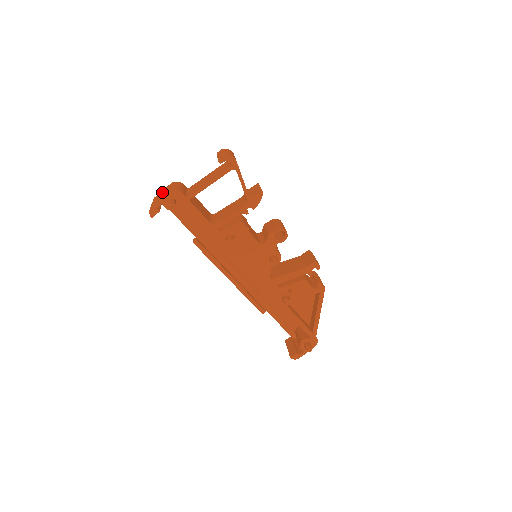
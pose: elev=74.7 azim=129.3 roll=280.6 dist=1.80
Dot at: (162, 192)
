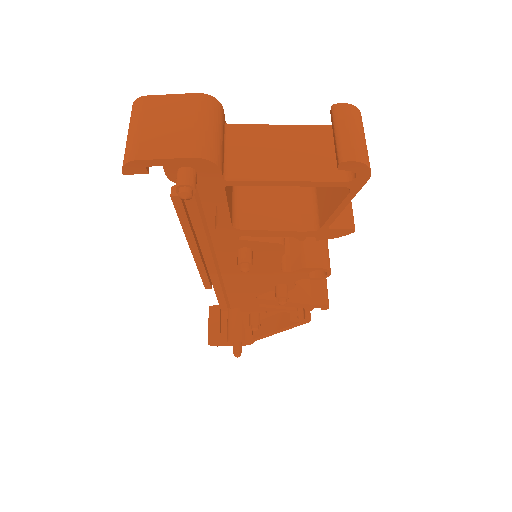
Dot at: (171, 110)
